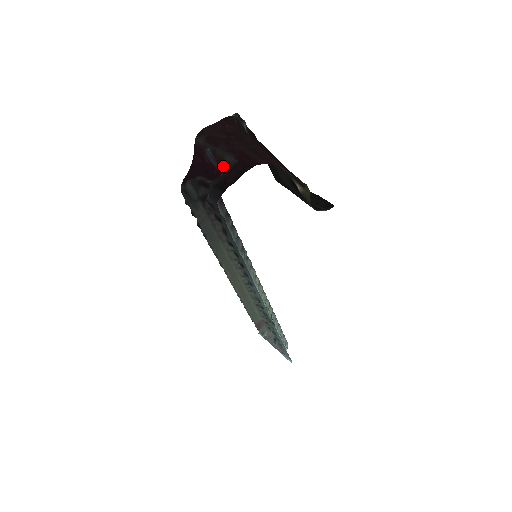
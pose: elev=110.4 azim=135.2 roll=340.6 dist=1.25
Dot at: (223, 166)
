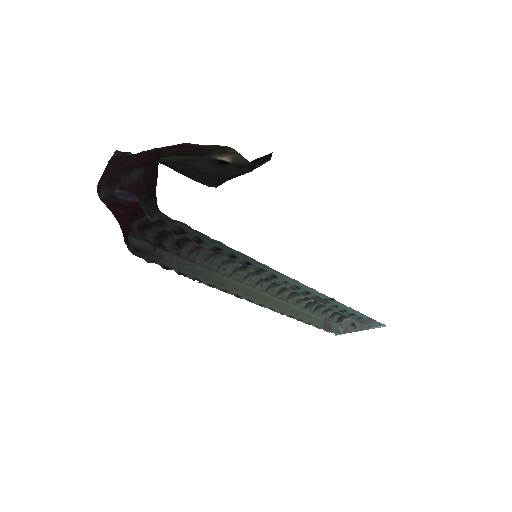
Dot at: (138, 186)
